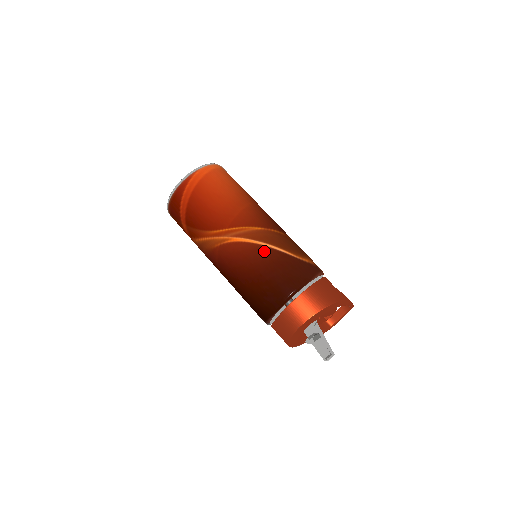
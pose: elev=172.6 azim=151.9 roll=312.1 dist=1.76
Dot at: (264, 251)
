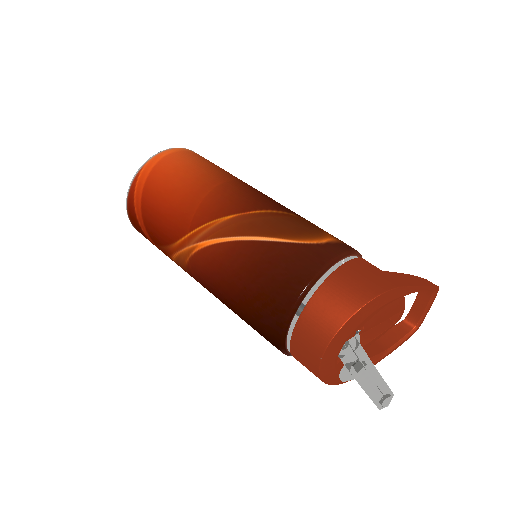
Dot at: (240, 249)
